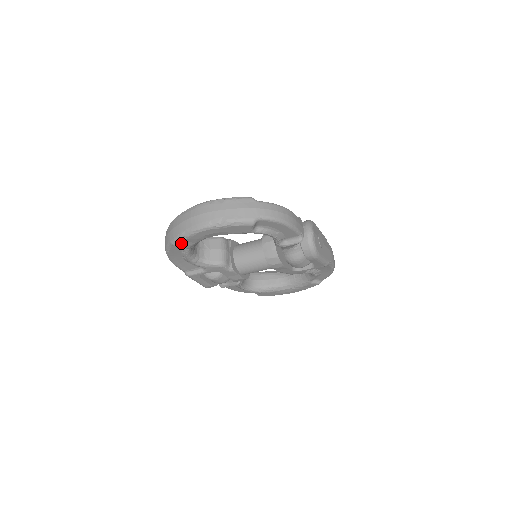
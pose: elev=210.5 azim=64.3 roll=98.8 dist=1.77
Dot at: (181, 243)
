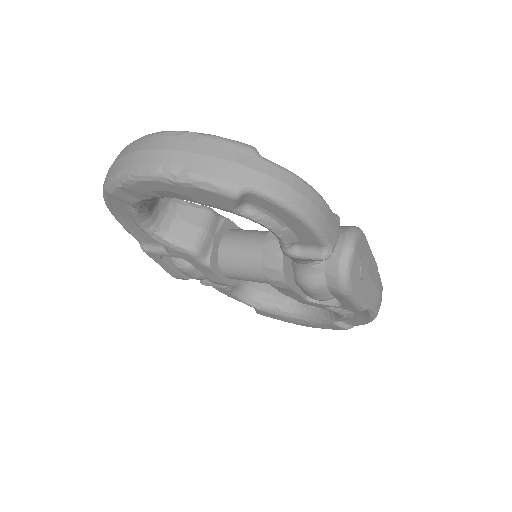
Dot at: (116, 192)
